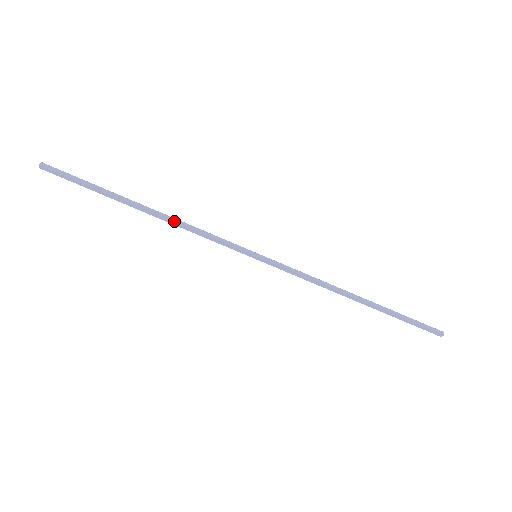
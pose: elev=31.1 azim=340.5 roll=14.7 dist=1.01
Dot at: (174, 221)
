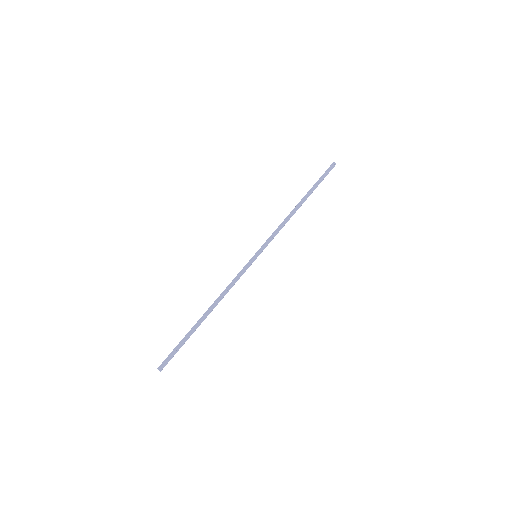
Dot at: (219, 298)
